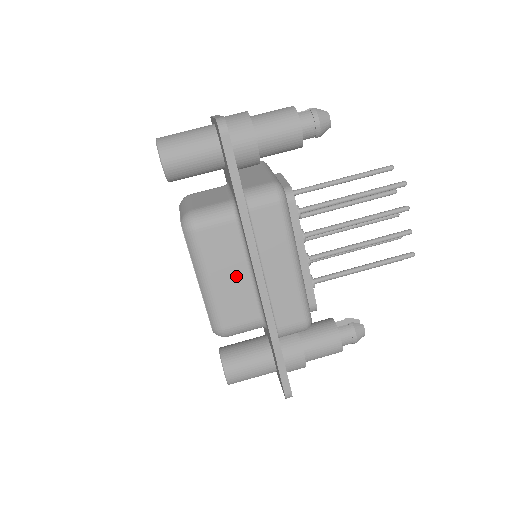
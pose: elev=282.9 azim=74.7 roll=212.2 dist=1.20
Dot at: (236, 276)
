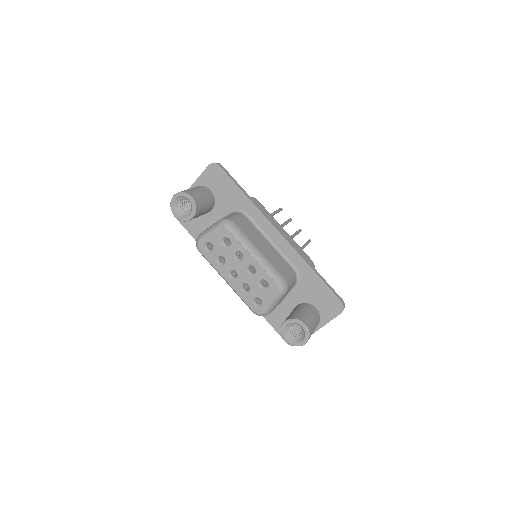
Dot at: (266, 246)
